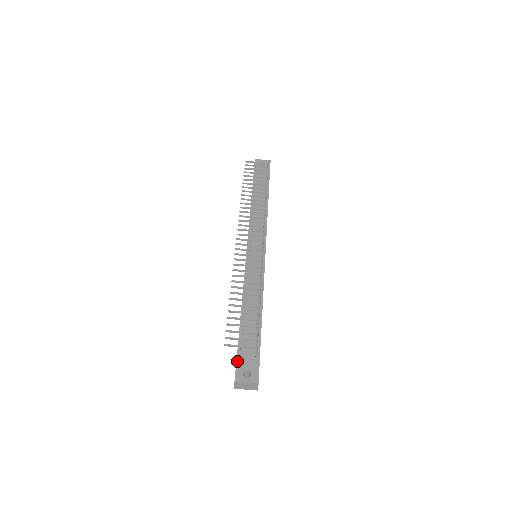
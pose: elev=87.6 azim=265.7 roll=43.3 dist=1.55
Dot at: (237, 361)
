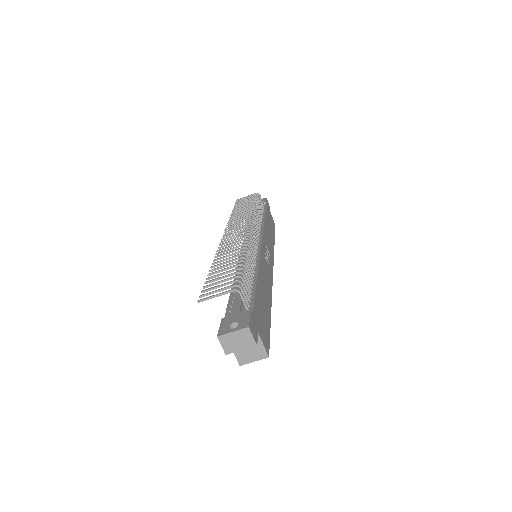
Dot at: (222, 320)
